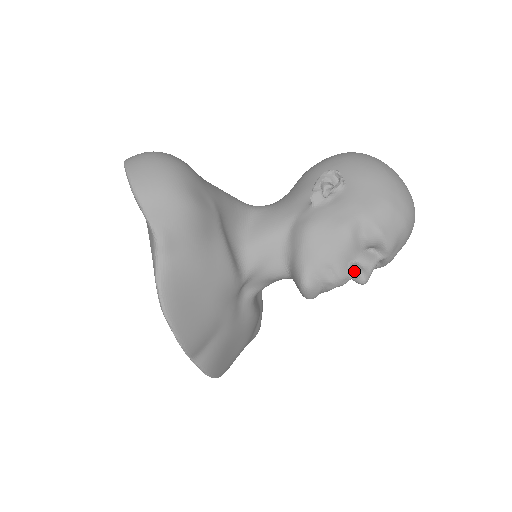
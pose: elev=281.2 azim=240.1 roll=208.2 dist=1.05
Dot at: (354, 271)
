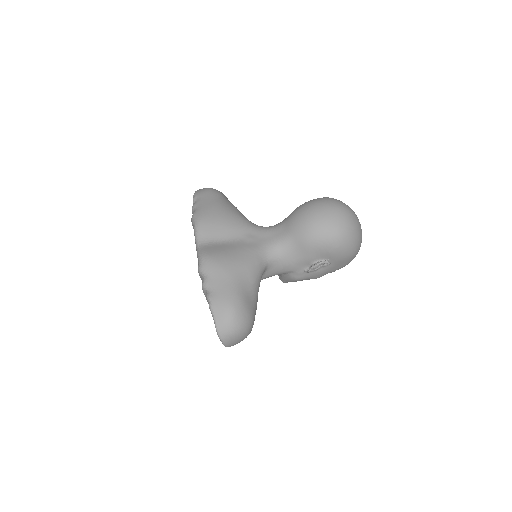
Dot at: occluded
